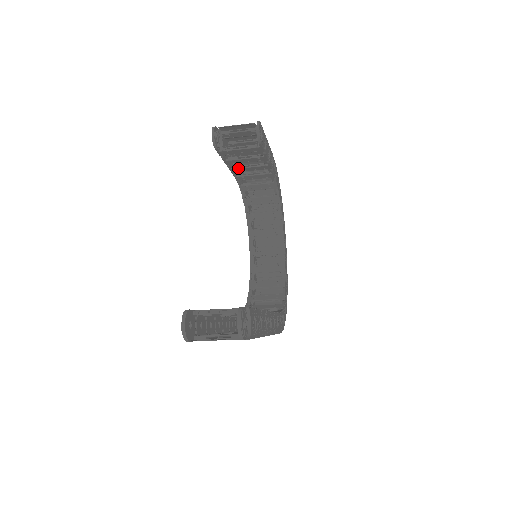
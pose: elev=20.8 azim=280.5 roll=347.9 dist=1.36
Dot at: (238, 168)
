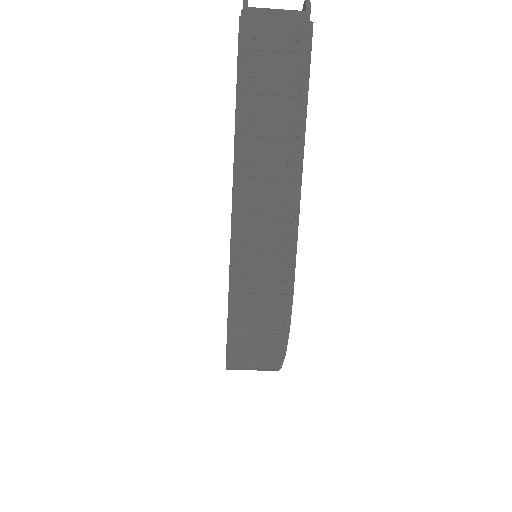
Dot at: occluded
